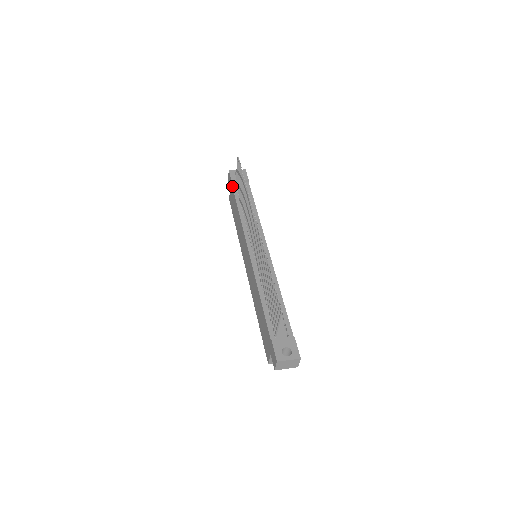
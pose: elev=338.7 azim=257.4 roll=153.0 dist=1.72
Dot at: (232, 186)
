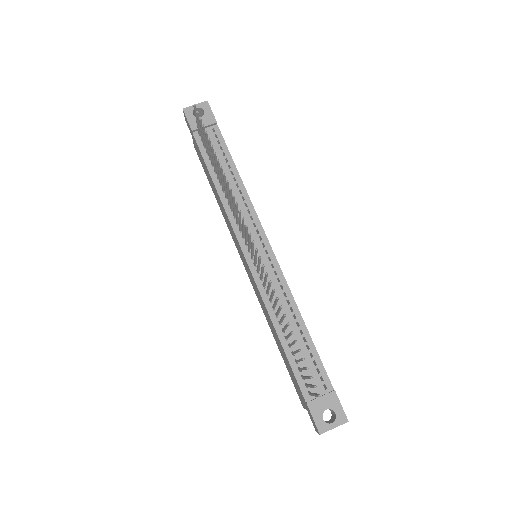
Dot at: (195, 139)
